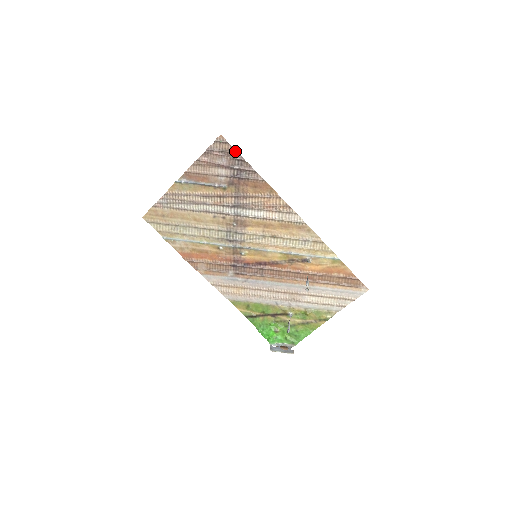
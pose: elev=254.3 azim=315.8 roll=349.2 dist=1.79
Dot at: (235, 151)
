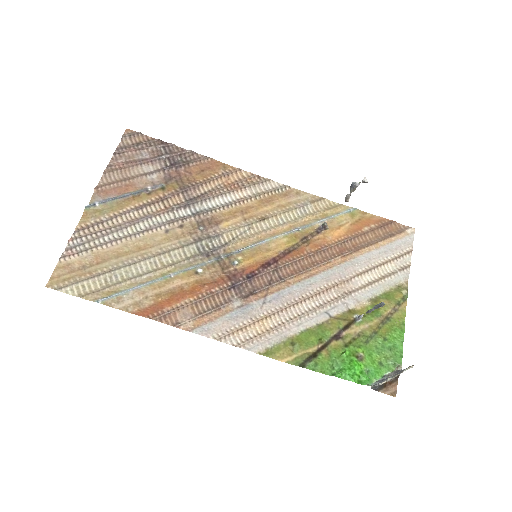
Dot at: (154, 140)
